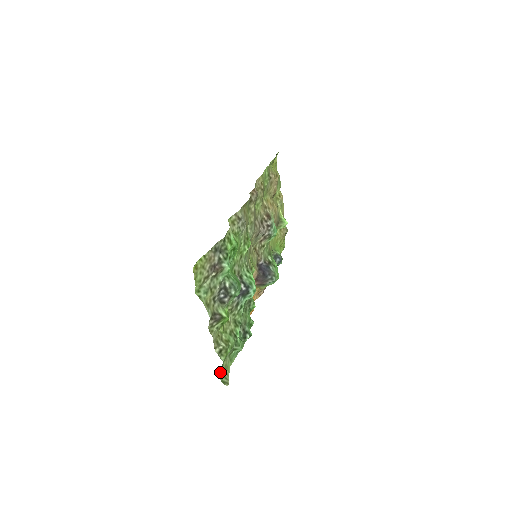
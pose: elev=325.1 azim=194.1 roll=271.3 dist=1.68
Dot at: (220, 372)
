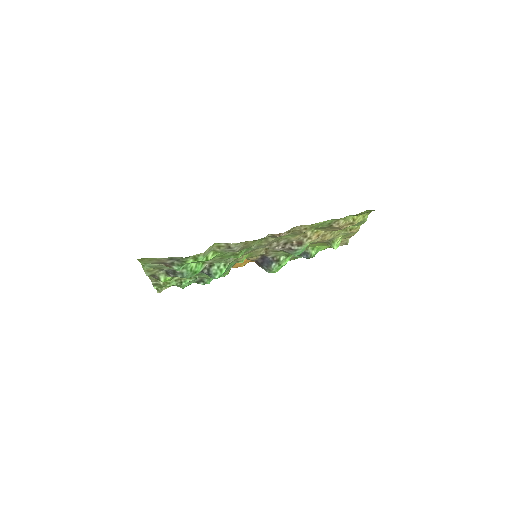
Dot at: occluded
